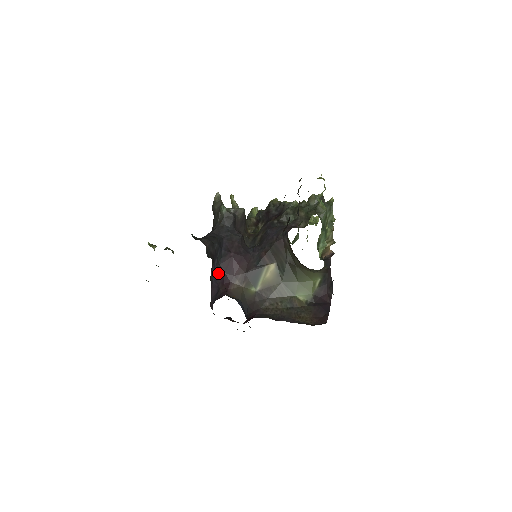
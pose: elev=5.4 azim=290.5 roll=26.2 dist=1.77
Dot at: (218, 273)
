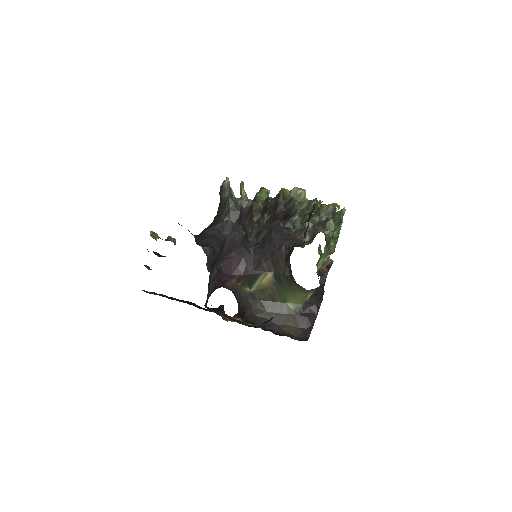
Dot at: (216, 273)
